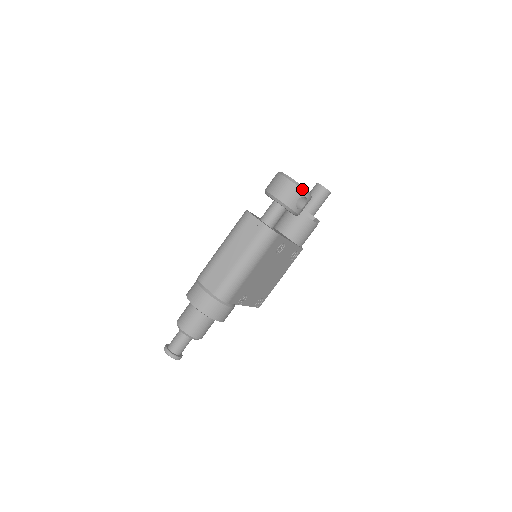
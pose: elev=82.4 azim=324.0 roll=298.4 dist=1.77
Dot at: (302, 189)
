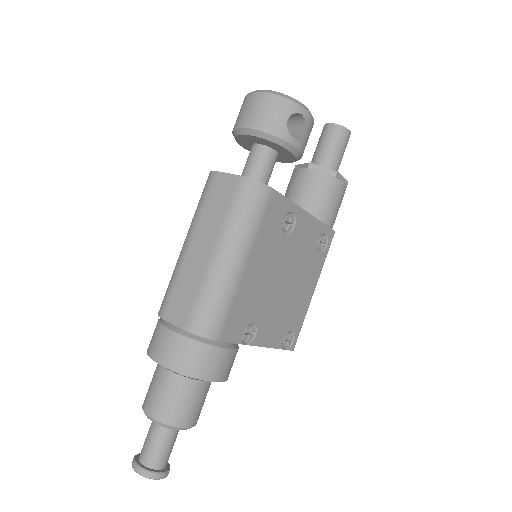
Dot at: (289, 99)
